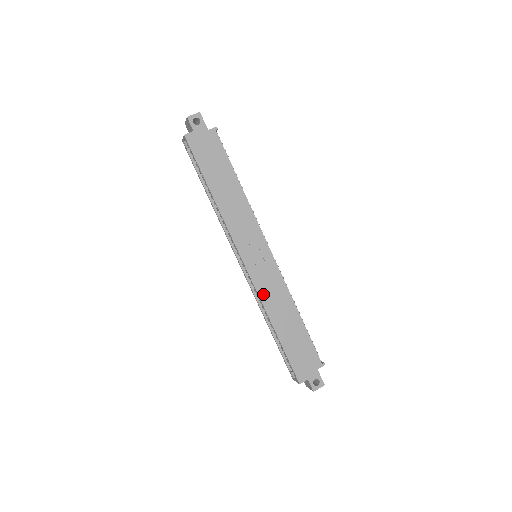
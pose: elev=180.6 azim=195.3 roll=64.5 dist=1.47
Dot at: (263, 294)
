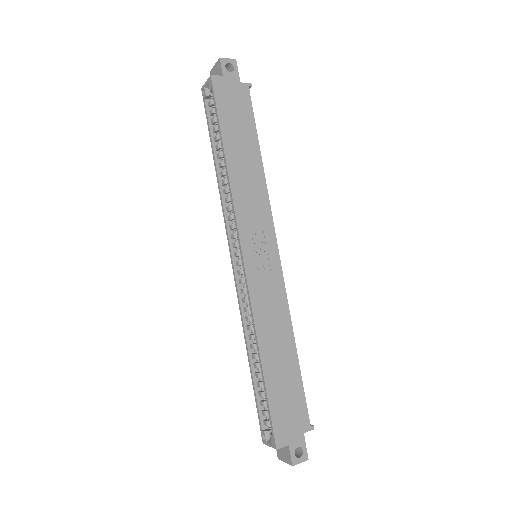
Dot at: (257, 305)
